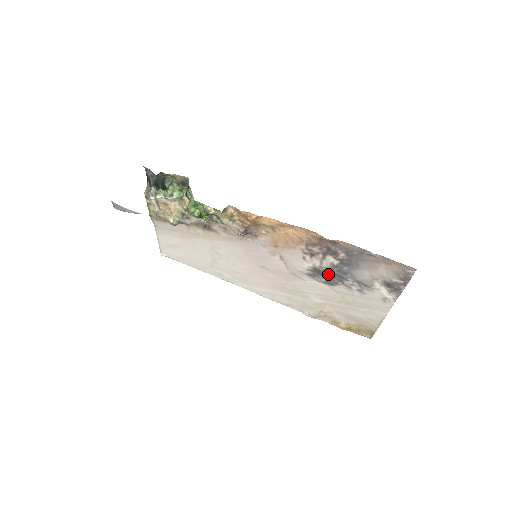
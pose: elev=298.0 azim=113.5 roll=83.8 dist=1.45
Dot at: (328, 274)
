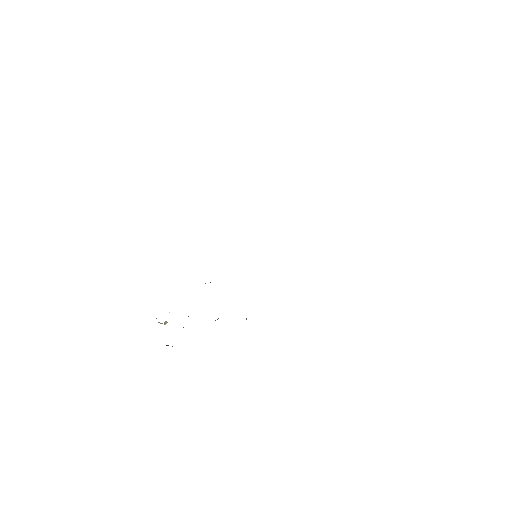
Dot at: occluded
